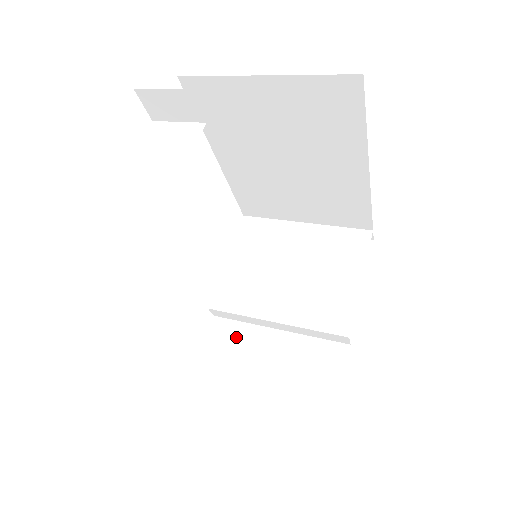
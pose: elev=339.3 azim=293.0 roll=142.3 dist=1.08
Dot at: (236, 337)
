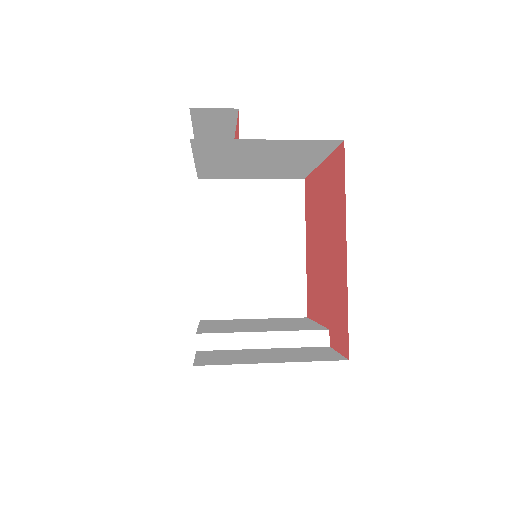
Dot at: (227, 353)
